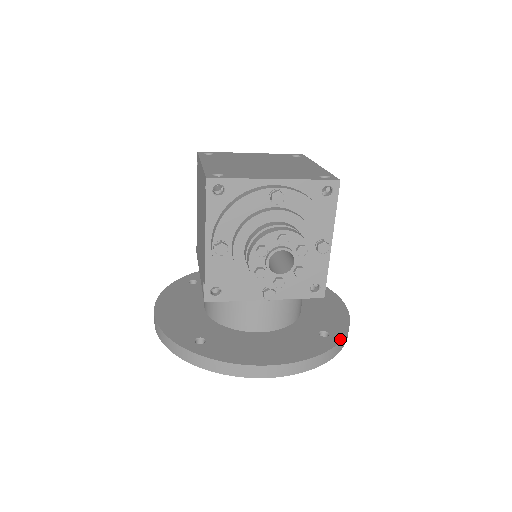
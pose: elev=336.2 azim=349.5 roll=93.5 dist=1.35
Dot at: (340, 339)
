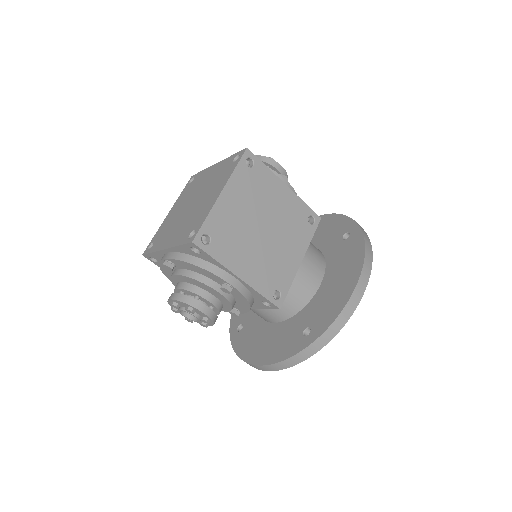
Dot at: (311, 342)
